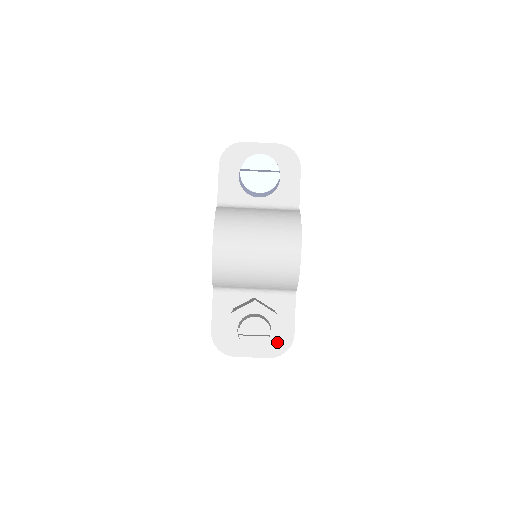
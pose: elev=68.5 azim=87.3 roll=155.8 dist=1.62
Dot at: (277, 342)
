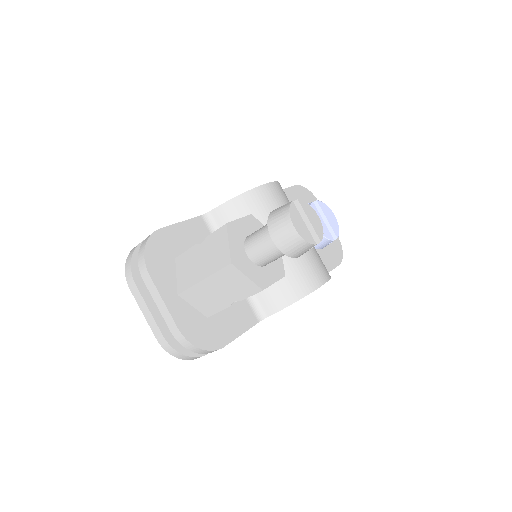
Dot at: (202, 328)
